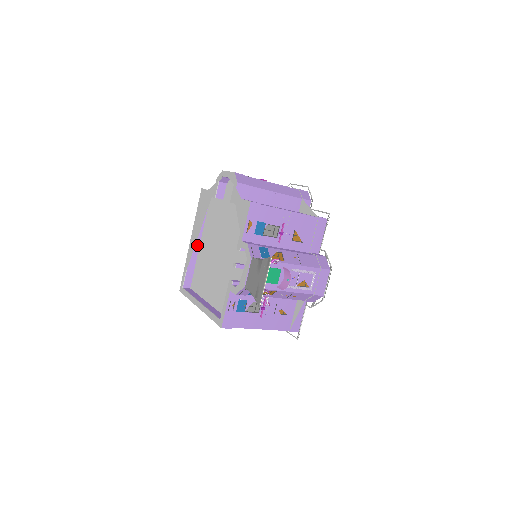
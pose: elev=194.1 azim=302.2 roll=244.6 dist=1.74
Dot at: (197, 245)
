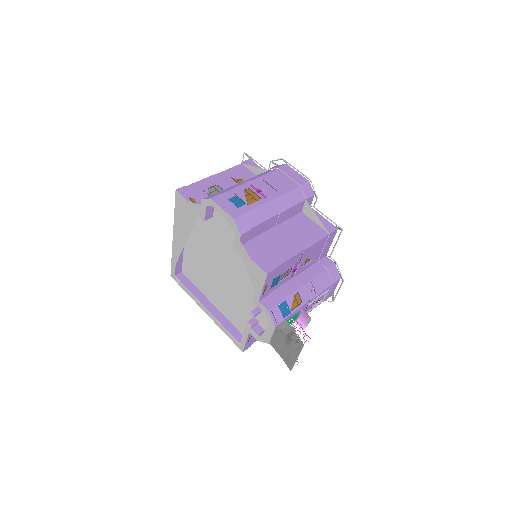
Dot at: occluded
